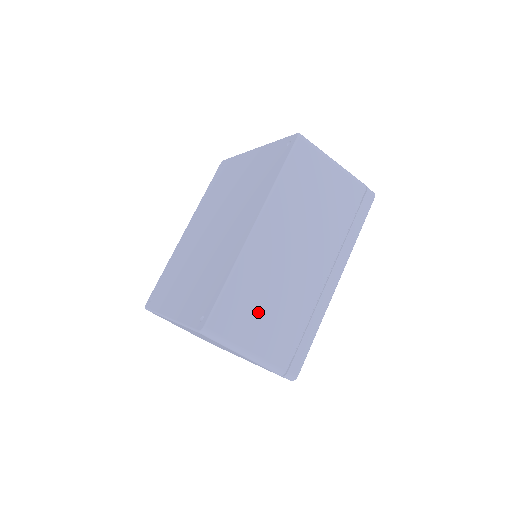
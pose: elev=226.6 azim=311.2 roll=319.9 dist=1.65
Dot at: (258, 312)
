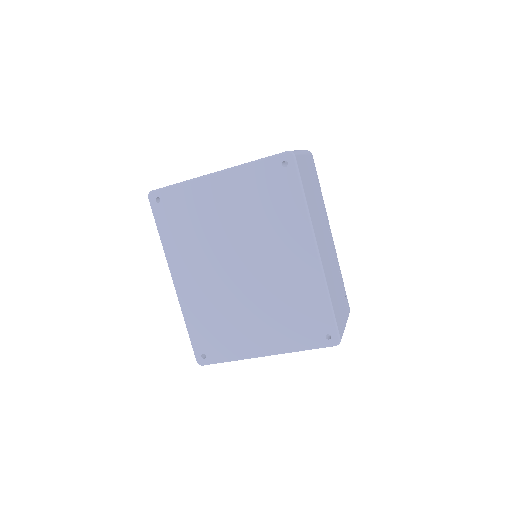
Dot at: (338, 299)
